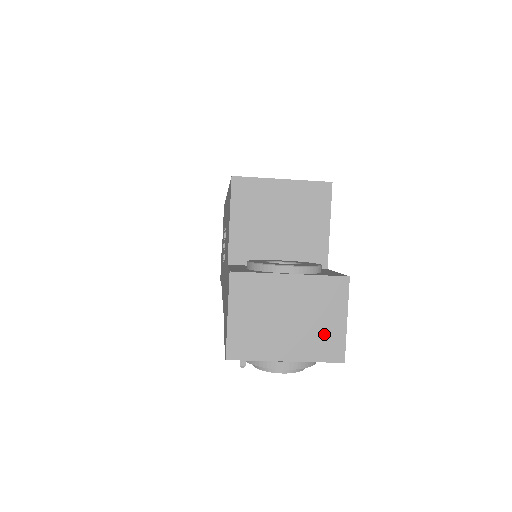
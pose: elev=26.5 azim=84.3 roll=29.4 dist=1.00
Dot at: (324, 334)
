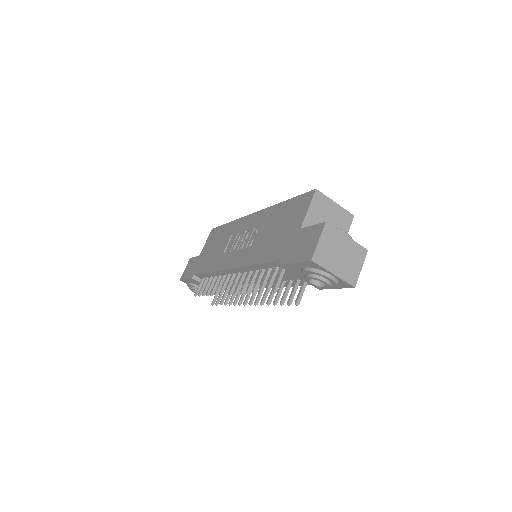
Dot at: (352, 270)
